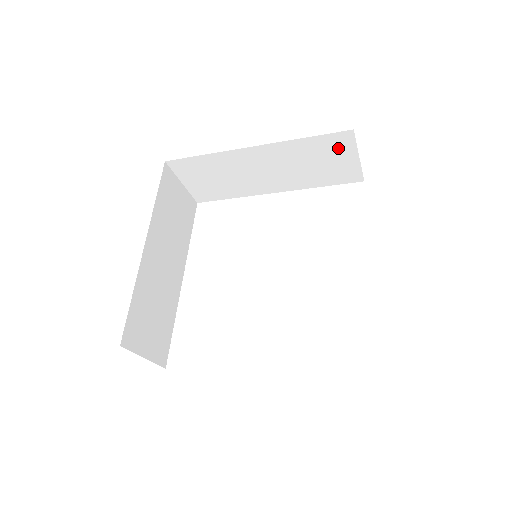
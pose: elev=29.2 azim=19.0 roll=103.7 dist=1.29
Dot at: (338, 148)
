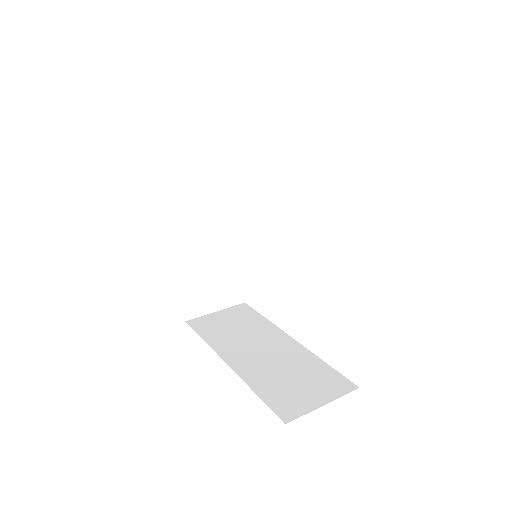
Dot at: occluded
